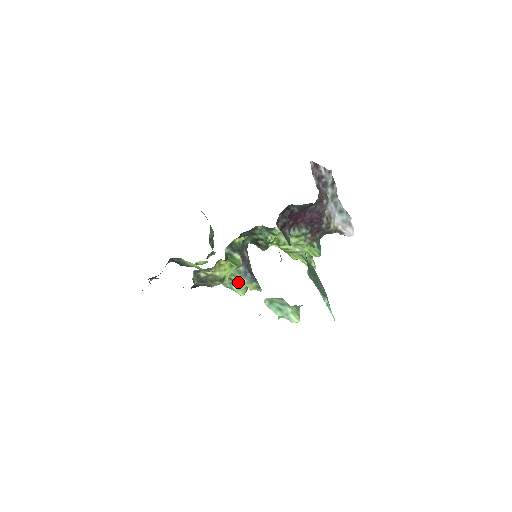
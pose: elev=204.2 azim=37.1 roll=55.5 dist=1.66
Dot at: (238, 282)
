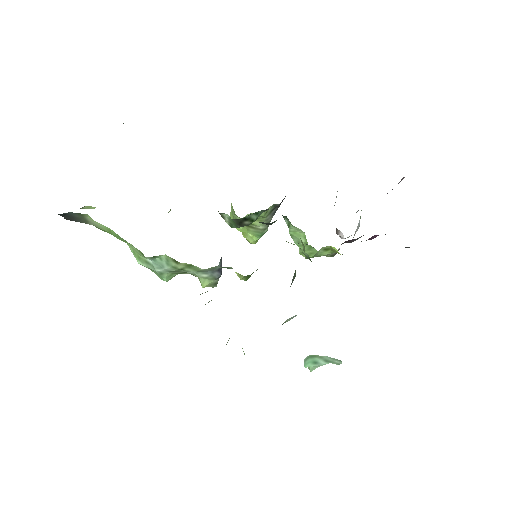
Dot at: (184, 271)
